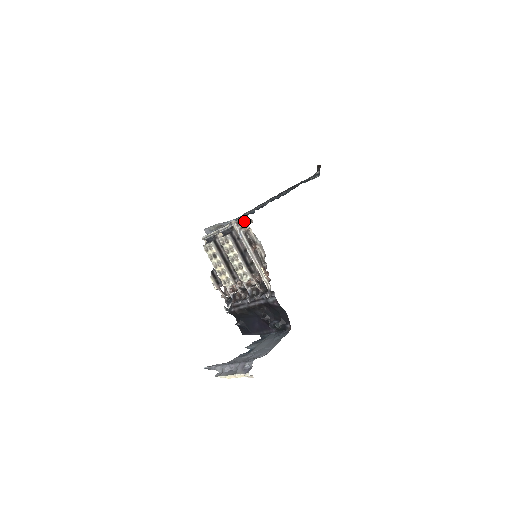
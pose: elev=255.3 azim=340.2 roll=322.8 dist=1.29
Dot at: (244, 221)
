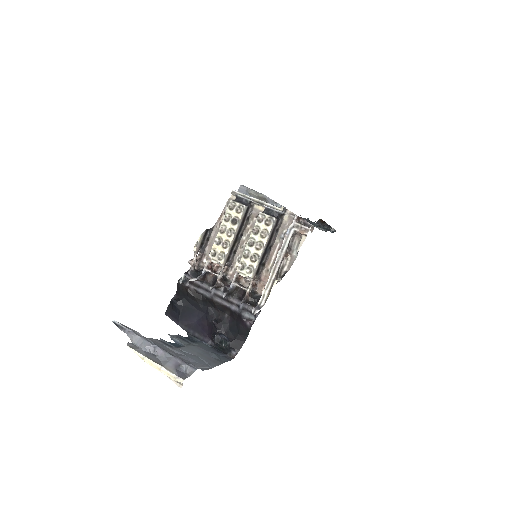
Dot at: (303, 222)
